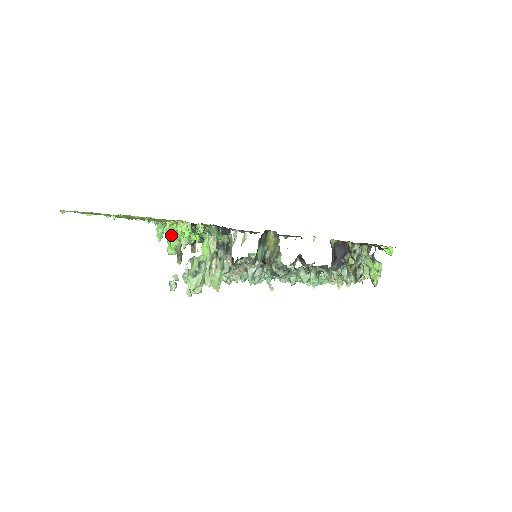
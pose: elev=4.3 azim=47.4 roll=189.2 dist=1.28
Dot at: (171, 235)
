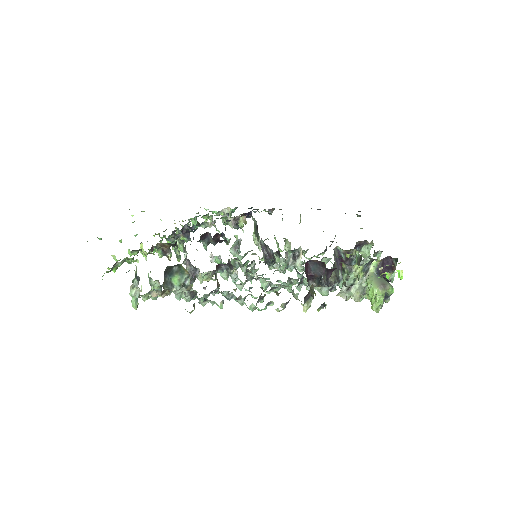
Dot at: occluded
